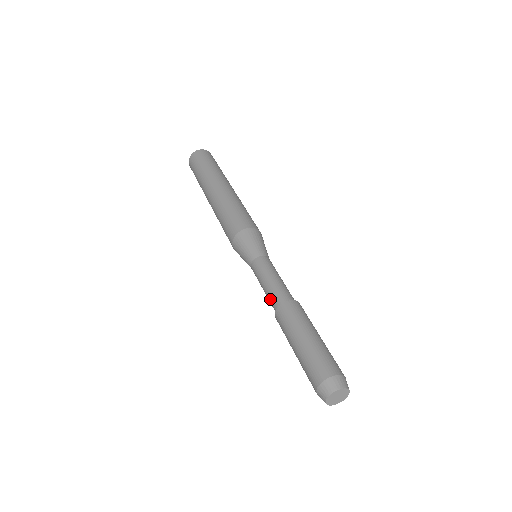
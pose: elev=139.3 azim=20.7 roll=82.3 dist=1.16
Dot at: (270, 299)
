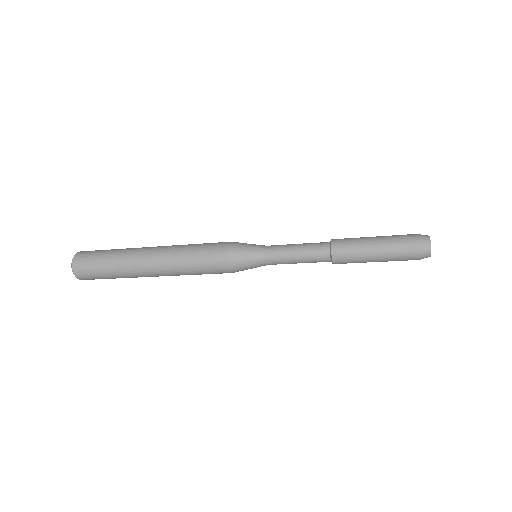
Dot at: (315, 243)
